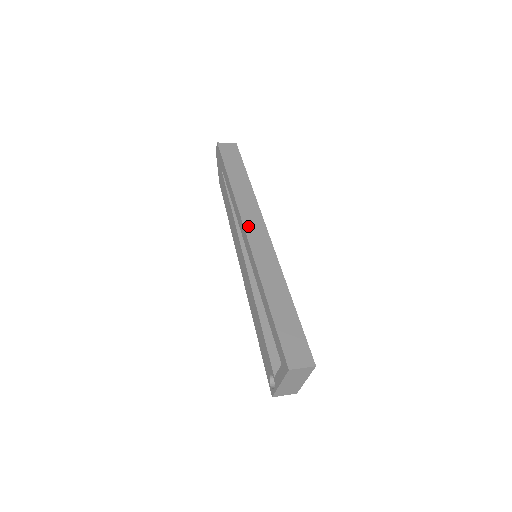
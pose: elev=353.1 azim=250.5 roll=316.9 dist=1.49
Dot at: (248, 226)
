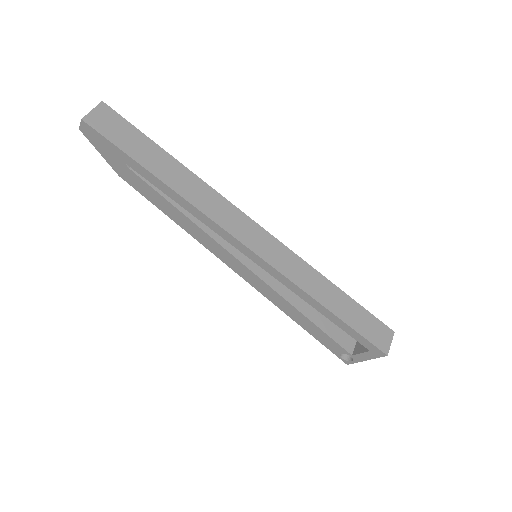
Dot at: (241, 236)
